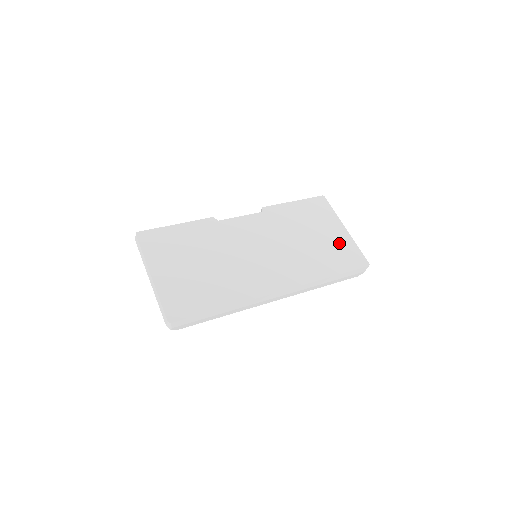
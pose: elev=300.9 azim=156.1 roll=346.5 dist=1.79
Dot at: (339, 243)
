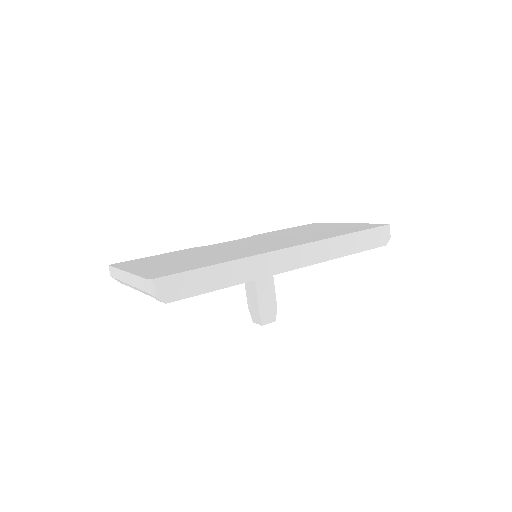
Dot at: (346, 226)
